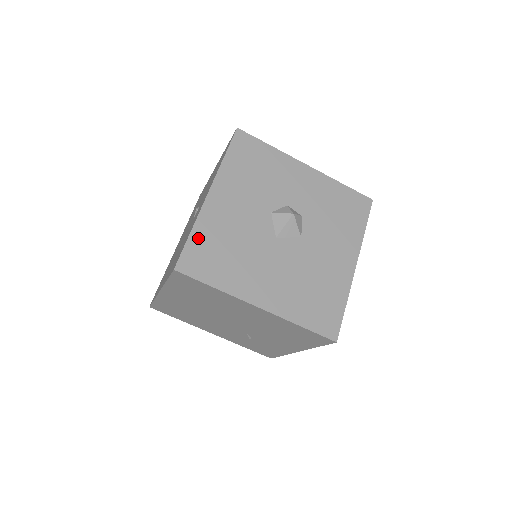
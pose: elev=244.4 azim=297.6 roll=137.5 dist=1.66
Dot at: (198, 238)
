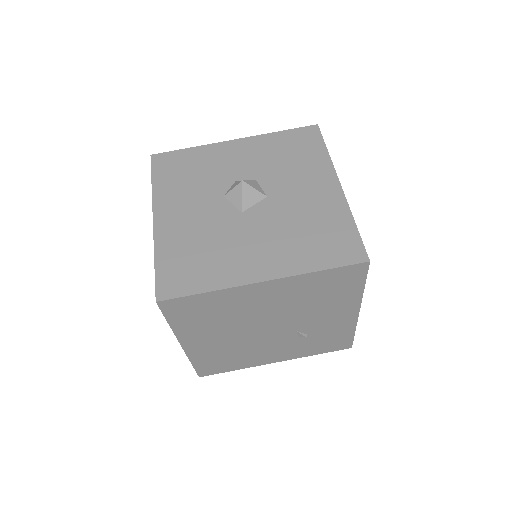
Dot at: (164, 261)
